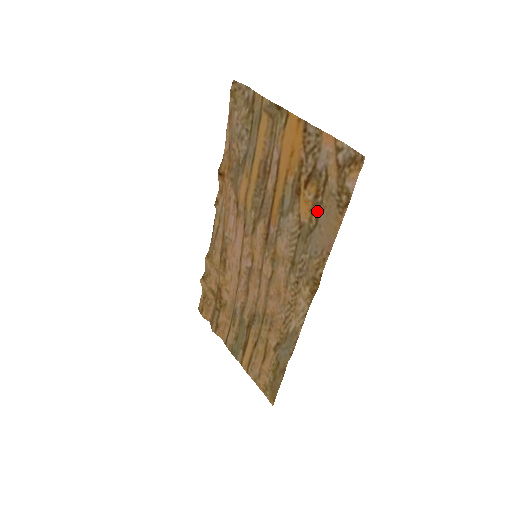
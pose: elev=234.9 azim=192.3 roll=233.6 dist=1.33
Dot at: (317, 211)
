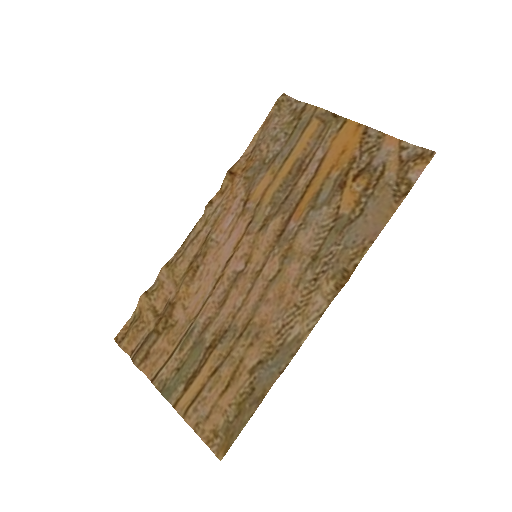
Dot at: (364, 202)
